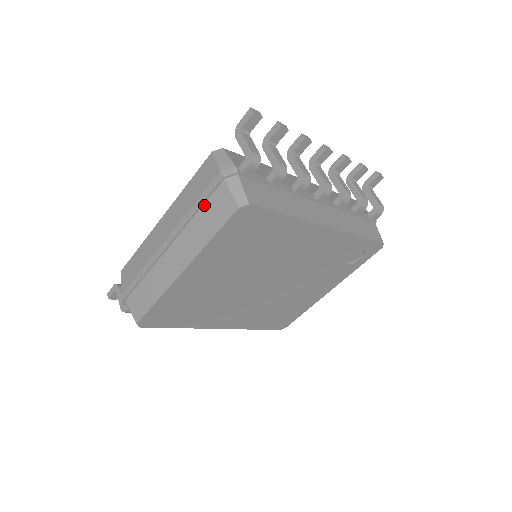
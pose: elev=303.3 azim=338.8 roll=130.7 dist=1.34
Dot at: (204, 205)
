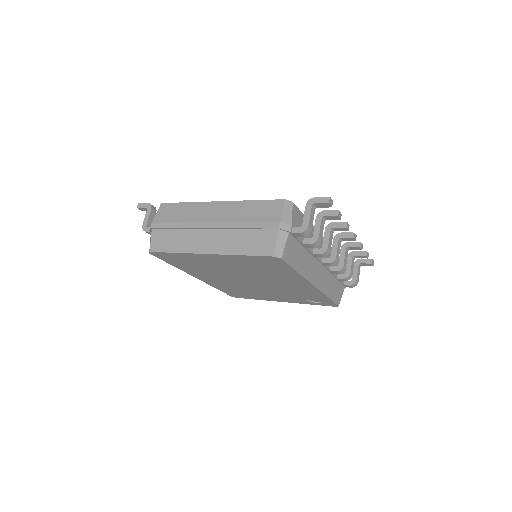
Dot at: (253, 230)
